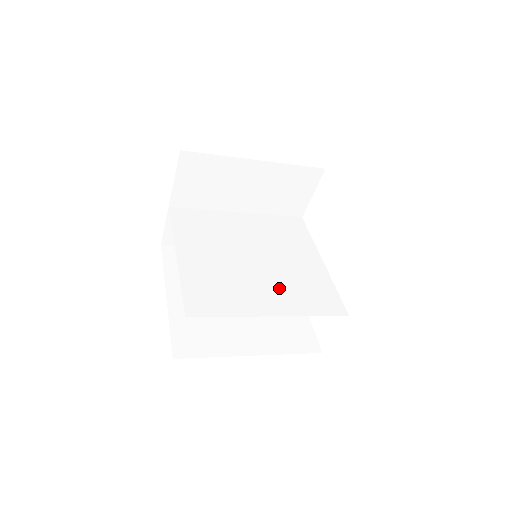
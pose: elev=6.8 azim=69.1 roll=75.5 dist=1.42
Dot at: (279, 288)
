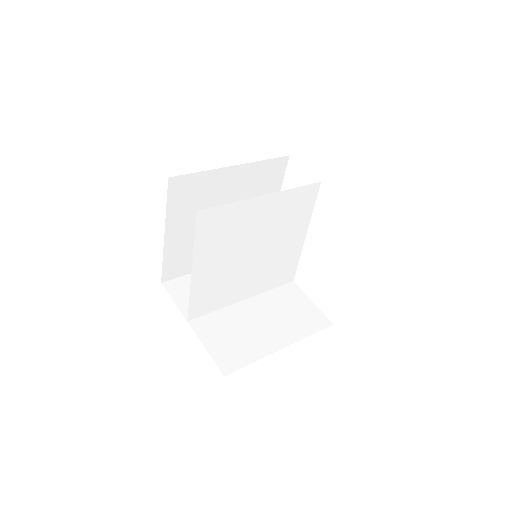
Dot at: (259, 275)
